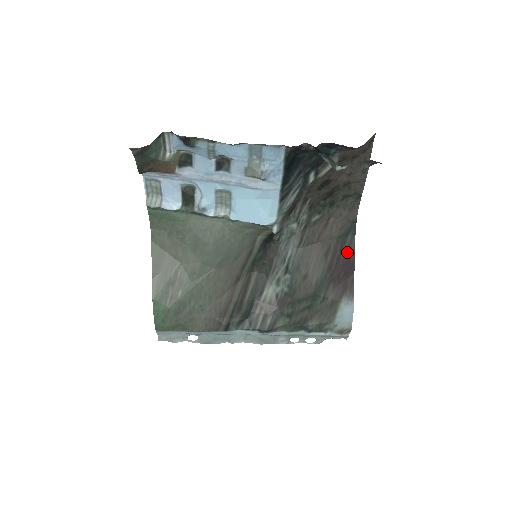
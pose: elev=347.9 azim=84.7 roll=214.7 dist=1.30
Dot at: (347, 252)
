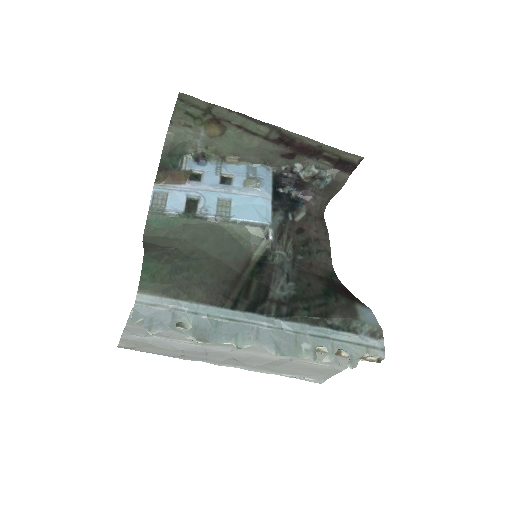
Dot at: (339, 285)
